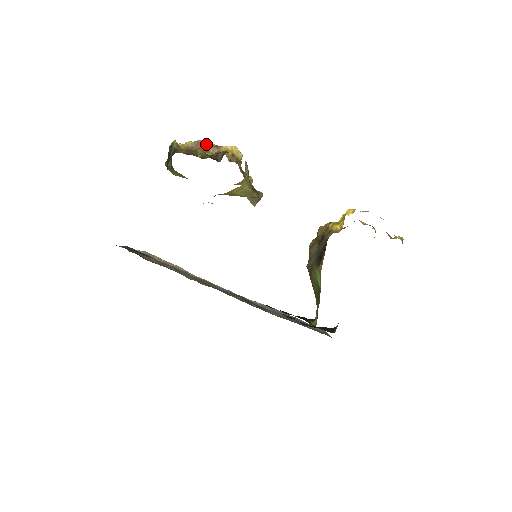
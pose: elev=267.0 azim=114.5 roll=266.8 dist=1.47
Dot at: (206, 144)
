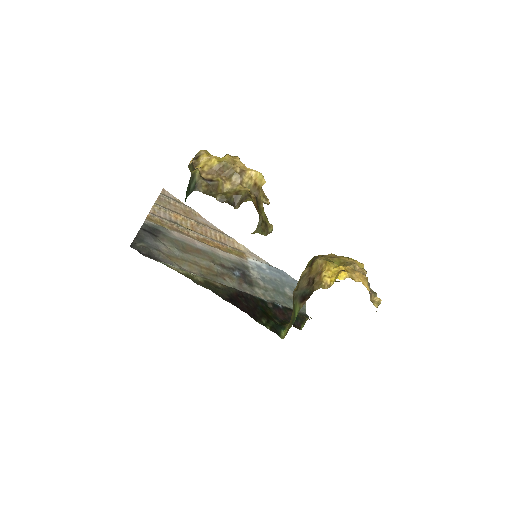
Dot at: (231, 168)
